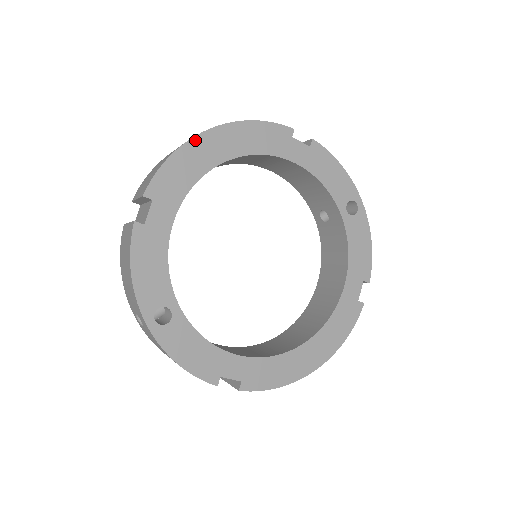
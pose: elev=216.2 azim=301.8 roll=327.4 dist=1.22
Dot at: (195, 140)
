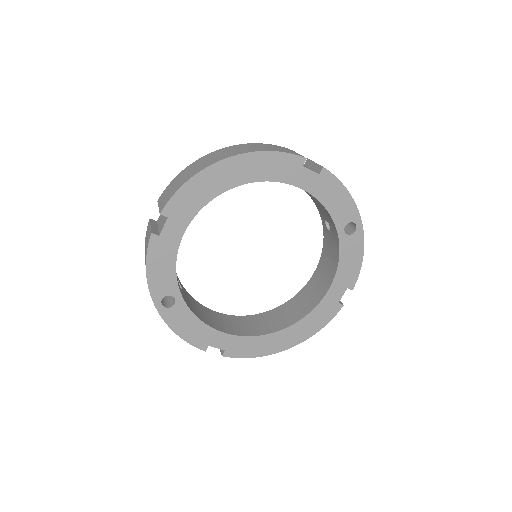
Dot at: (210, 169)
